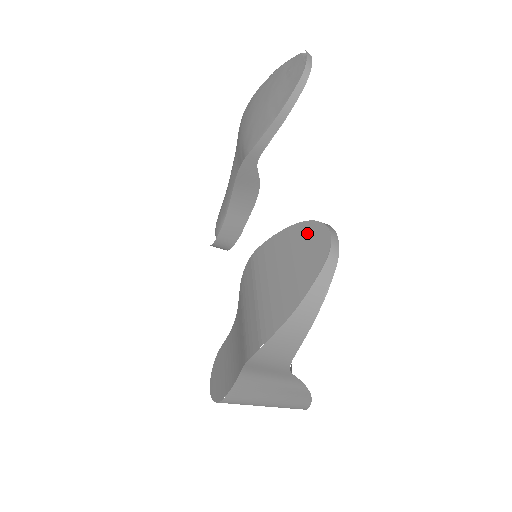
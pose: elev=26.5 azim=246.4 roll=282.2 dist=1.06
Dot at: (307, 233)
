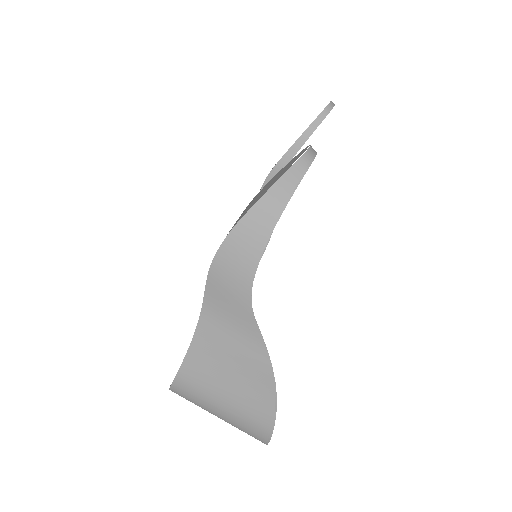
Dot at: (293, 159)
